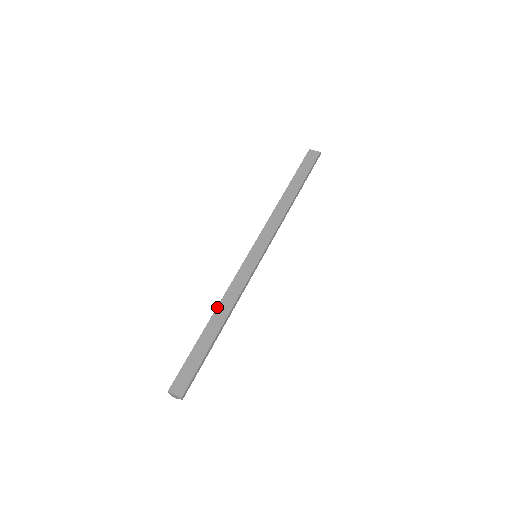
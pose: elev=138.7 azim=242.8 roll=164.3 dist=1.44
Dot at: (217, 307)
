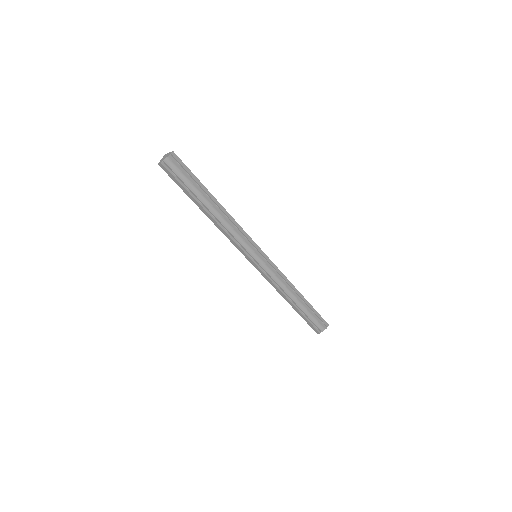
Dot at: occluded
